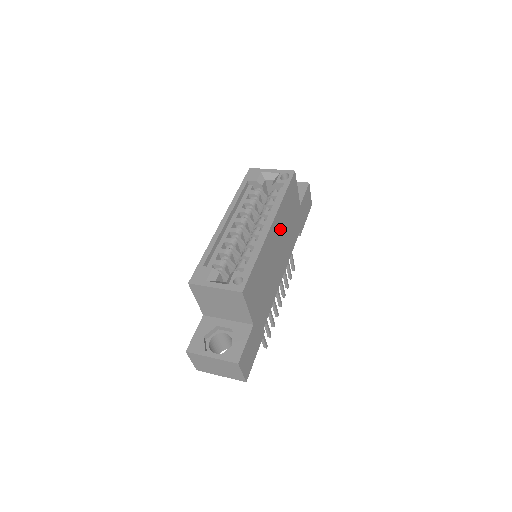
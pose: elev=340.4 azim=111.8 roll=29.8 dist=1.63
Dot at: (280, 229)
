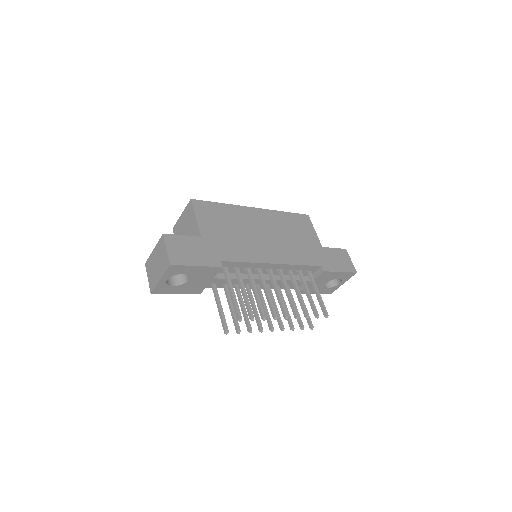
Dot at: (272, 225)
